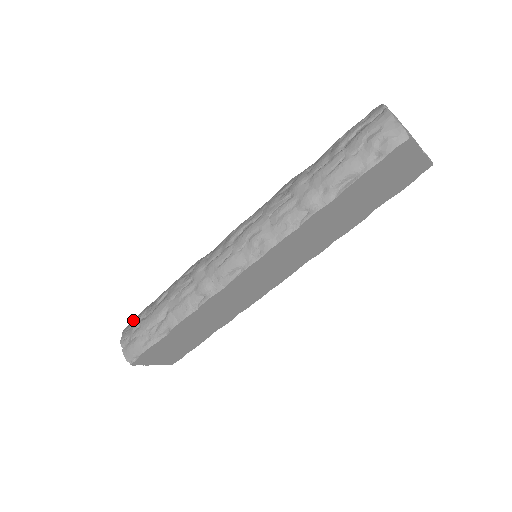
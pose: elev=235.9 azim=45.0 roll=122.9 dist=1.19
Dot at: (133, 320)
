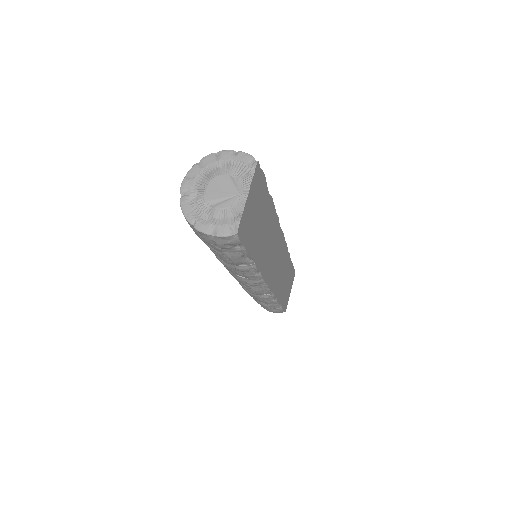
Dot at: occluded
